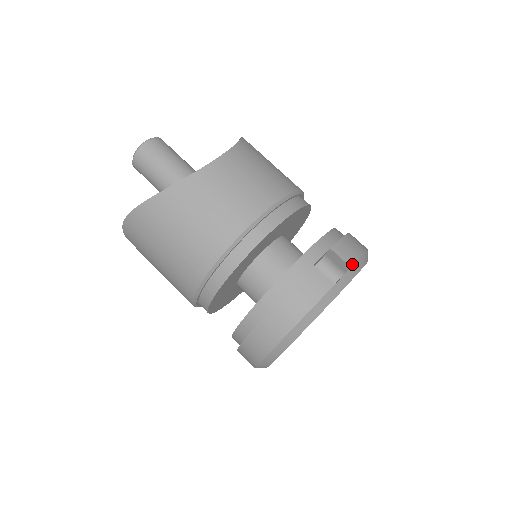
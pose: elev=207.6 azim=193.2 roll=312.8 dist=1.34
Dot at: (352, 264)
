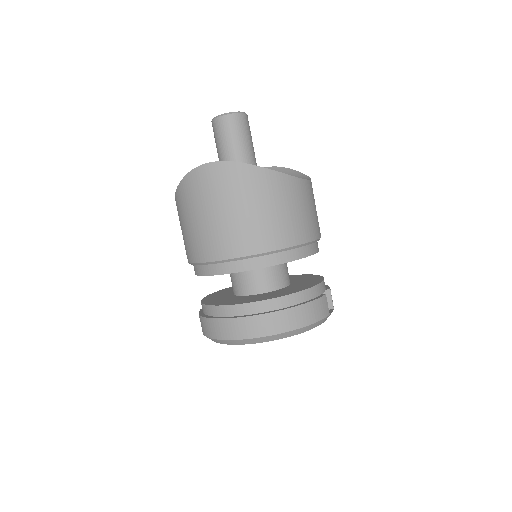
Dot at: occluded
